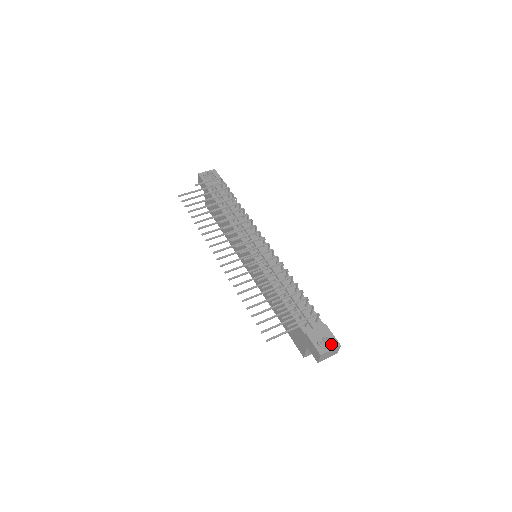
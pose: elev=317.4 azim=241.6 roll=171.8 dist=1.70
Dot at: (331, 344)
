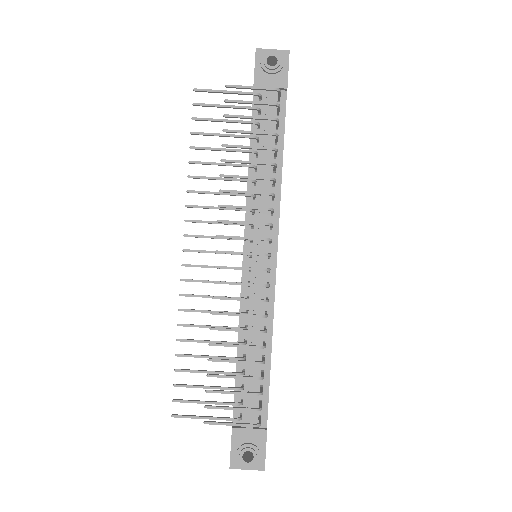
Dot at: (252, 464)
